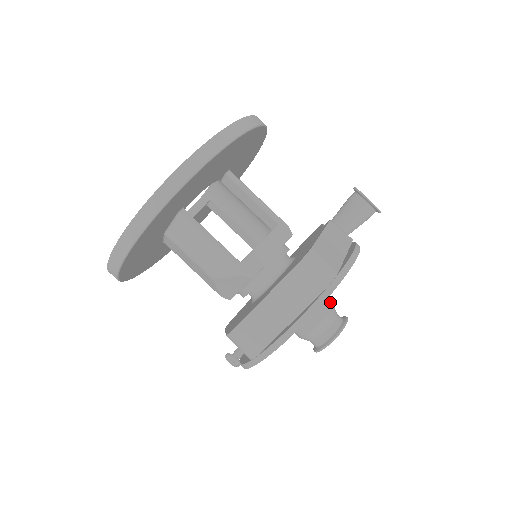
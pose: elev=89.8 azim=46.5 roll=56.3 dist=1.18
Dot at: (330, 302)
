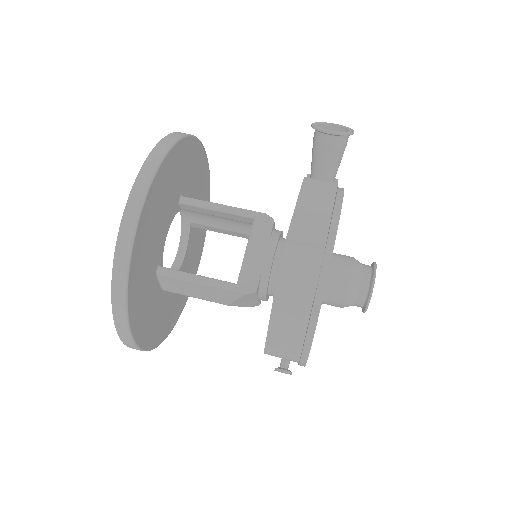
Dot at: (349, 261)
